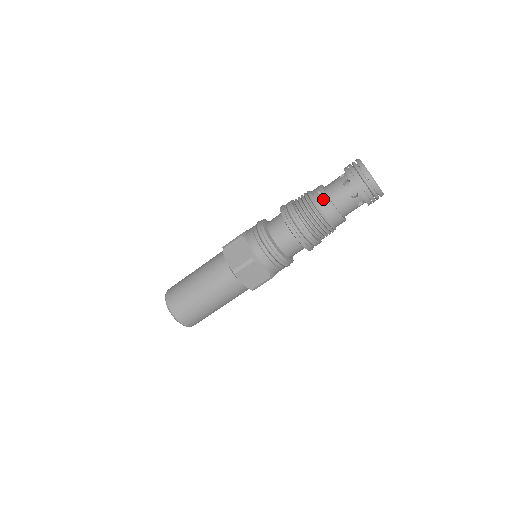
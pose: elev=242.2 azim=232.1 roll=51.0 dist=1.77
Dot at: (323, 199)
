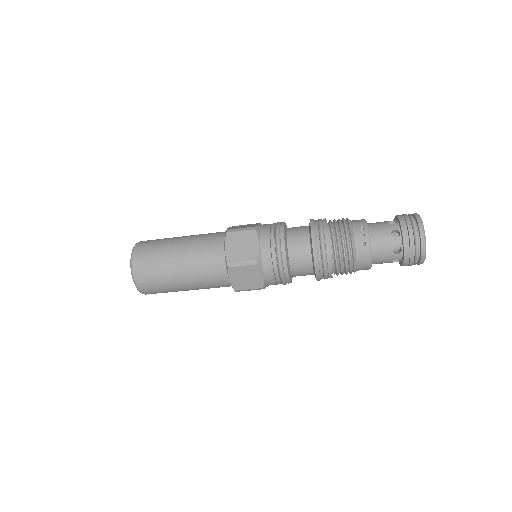
Dot at: (363, 237)
